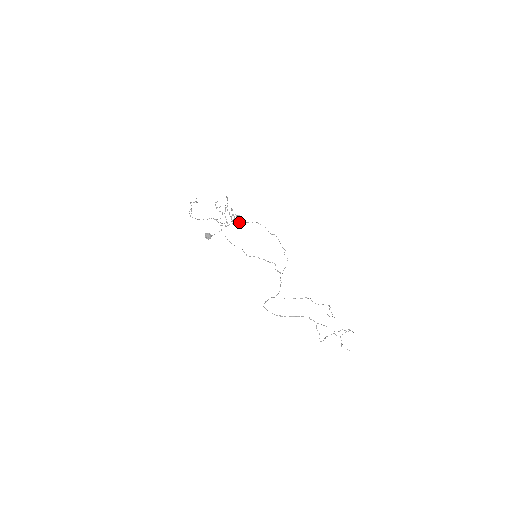
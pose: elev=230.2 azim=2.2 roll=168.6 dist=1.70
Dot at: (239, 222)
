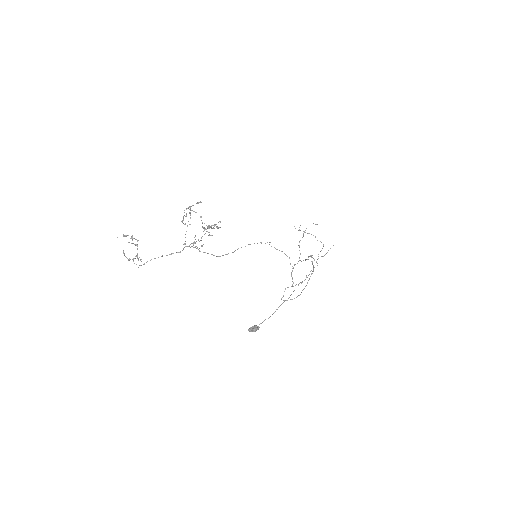
Dot at: occluded
